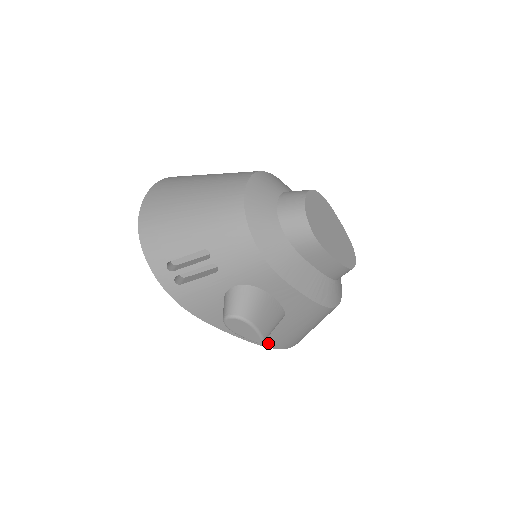
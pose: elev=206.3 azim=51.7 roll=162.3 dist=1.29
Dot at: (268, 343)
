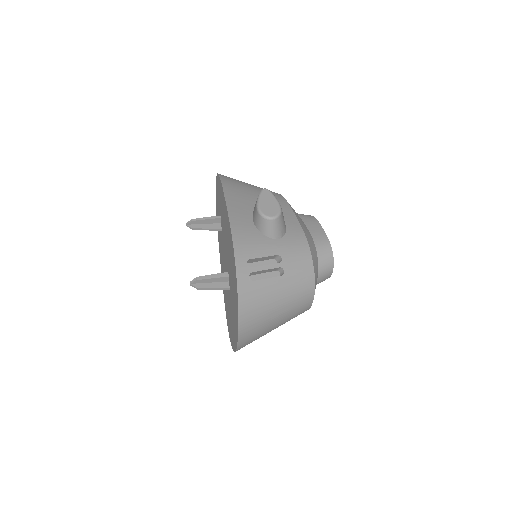
Dot at: occluded
